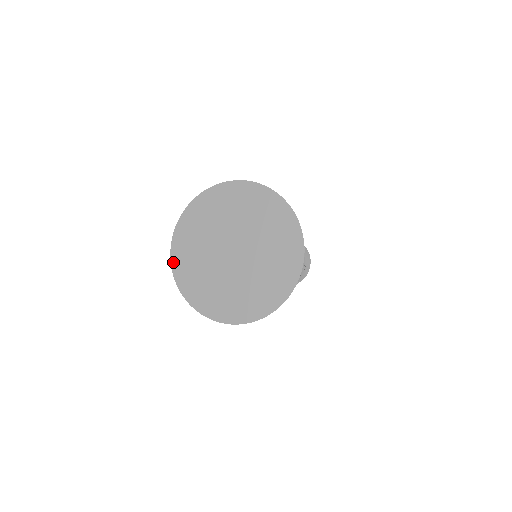
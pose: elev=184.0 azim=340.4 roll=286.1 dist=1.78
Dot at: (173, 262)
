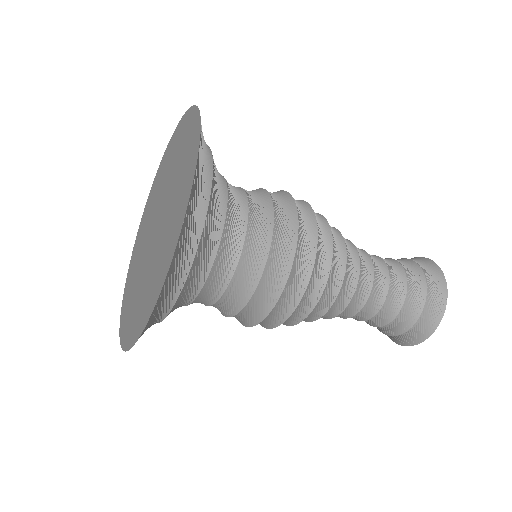
Dot at: (138, 230)
